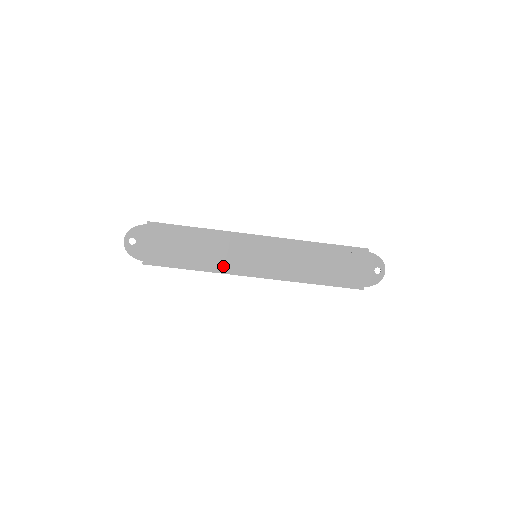
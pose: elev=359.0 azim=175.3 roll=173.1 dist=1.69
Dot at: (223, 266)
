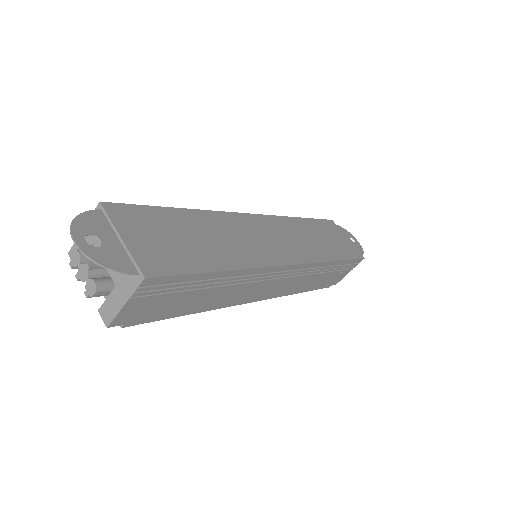
Dot at: (252, 257)
